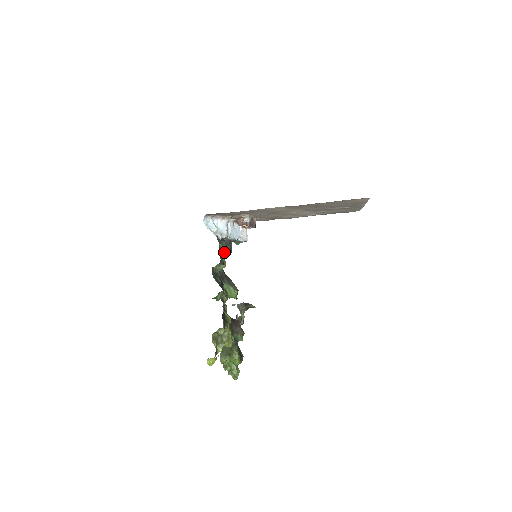
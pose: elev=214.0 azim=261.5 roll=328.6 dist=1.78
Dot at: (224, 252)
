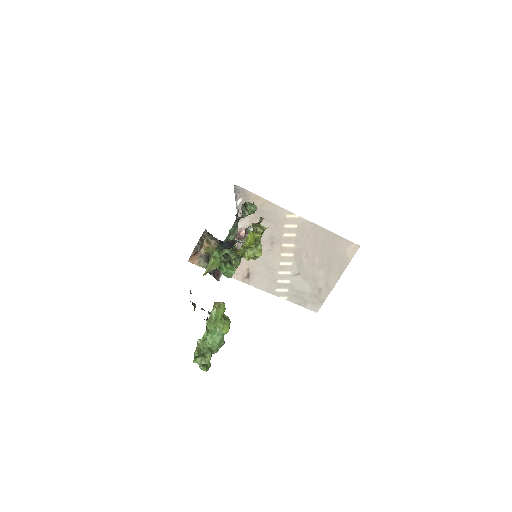
Dot at: occluded
